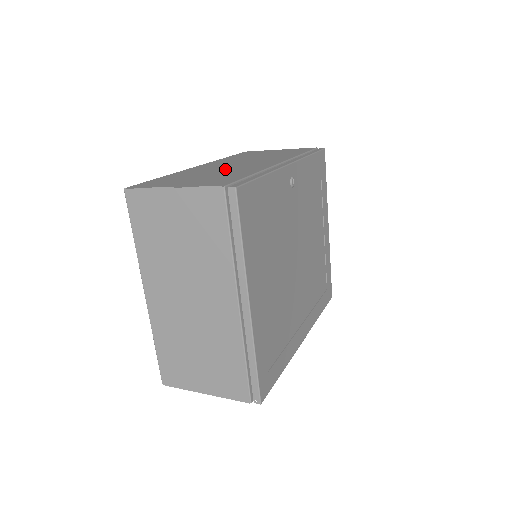
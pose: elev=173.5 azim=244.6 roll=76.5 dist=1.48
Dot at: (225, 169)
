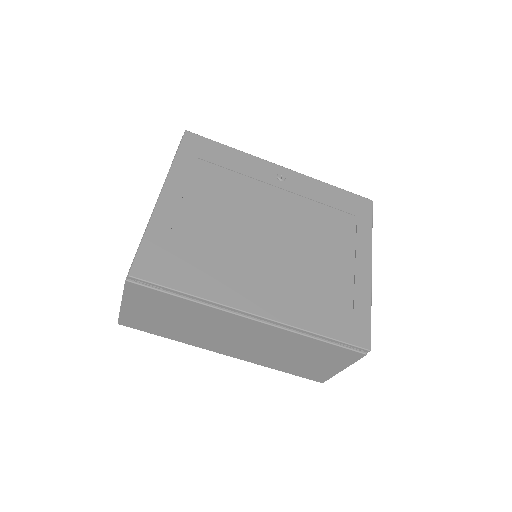
Dot at: occluded
